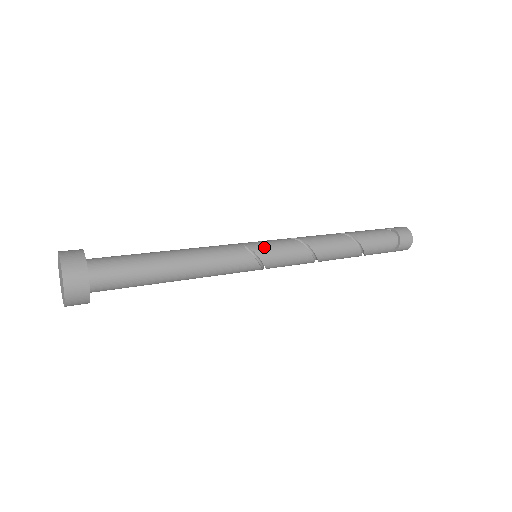
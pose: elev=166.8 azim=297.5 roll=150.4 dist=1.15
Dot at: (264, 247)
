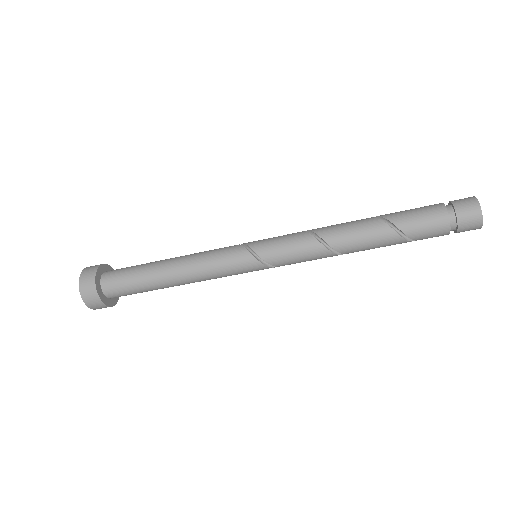
Dot at: (257, 241)
